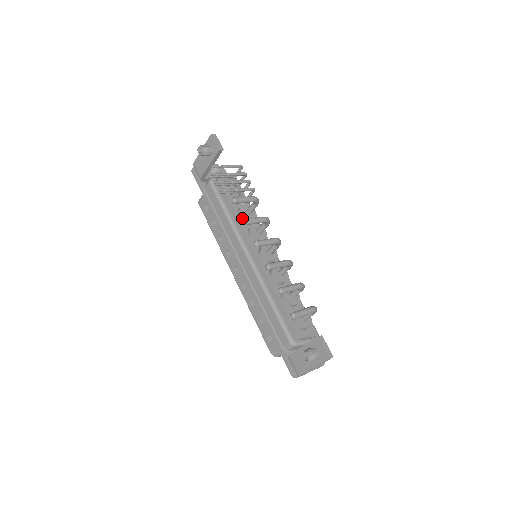
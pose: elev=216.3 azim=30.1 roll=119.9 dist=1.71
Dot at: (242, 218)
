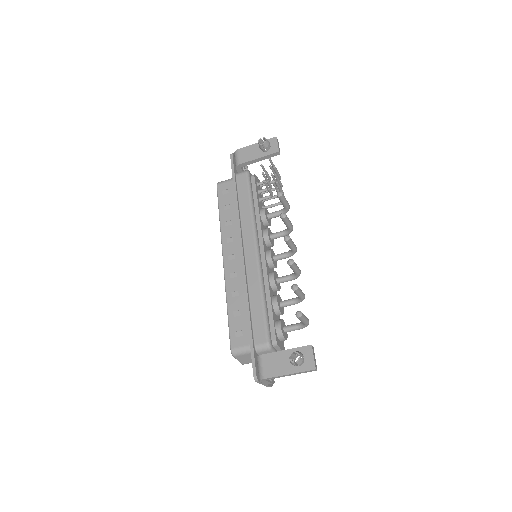
Dot at: (263, 217)
